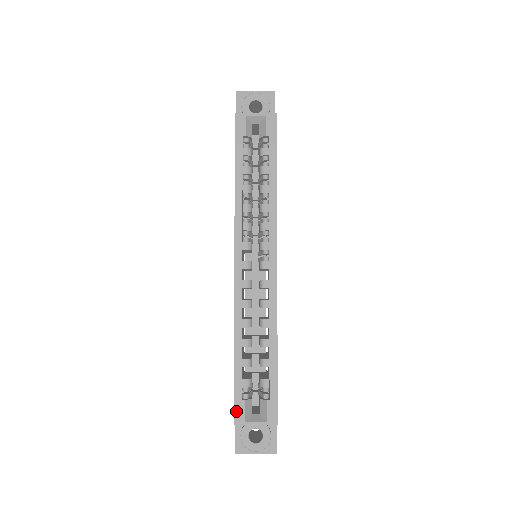
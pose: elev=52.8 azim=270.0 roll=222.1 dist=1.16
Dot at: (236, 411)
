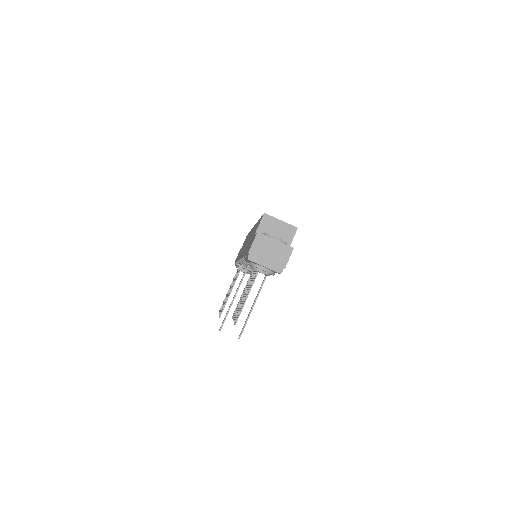
Dot at: occluded
